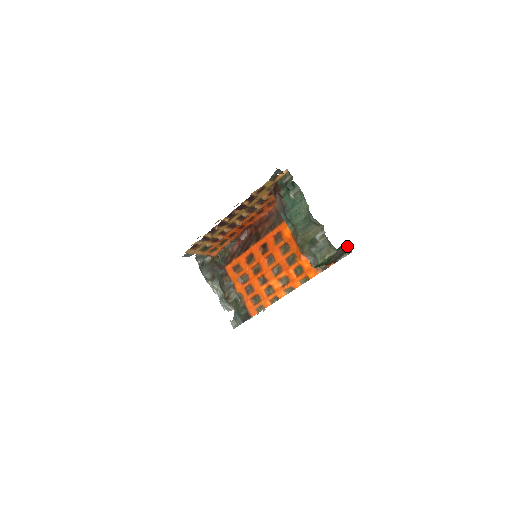
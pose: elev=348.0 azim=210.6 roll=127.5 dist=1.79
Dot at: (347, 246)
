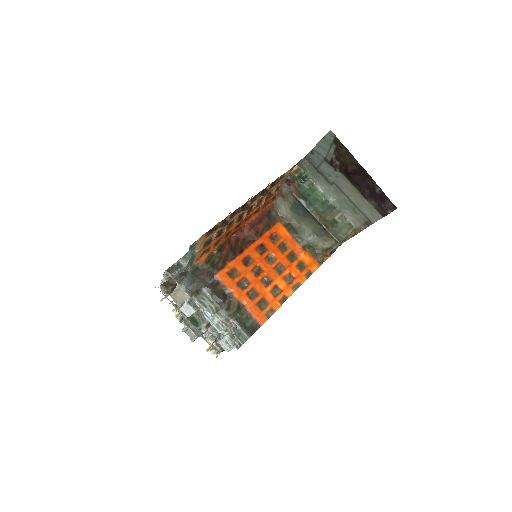
Dot at: occluded
